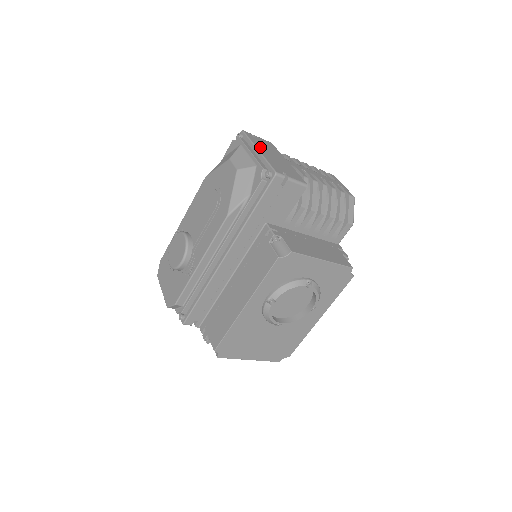
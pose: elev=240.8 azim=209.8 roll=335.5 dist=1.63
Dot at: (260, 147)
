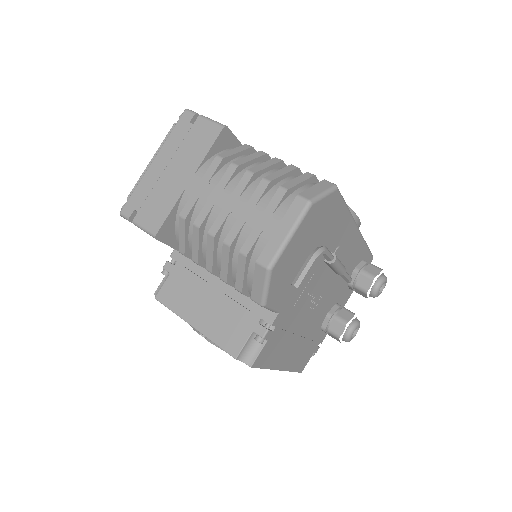
Dot at: (166, 152)
